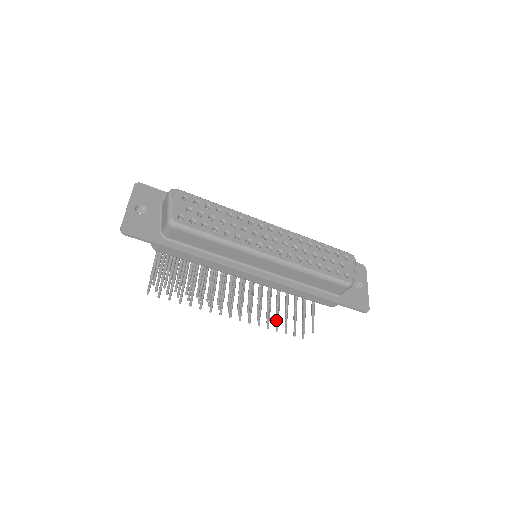
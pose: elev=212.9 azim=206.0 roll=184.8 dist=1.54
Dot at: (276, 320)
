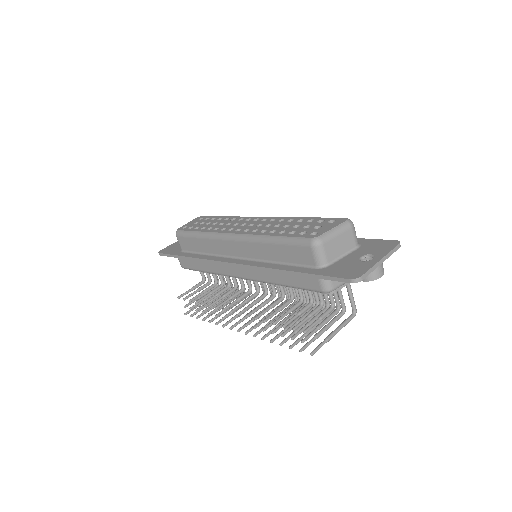
Dot at: (263, 320)
